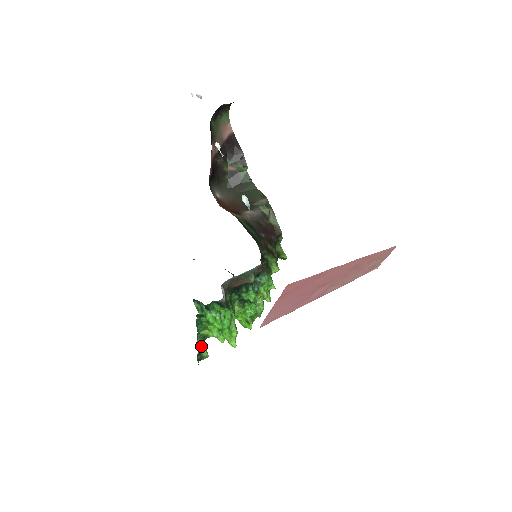
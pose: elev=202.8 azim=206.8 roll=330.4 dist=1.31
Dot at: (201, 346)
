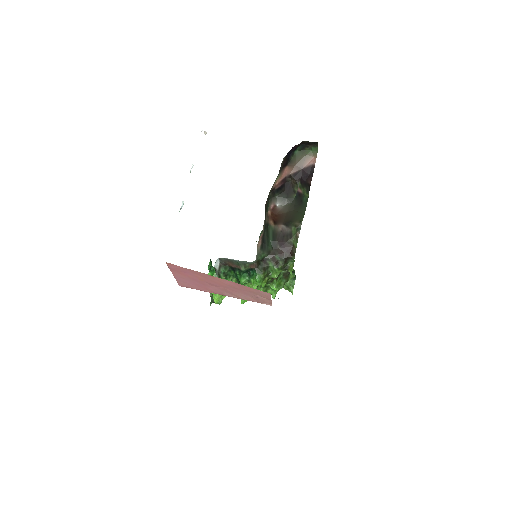
Dot at: occluded
